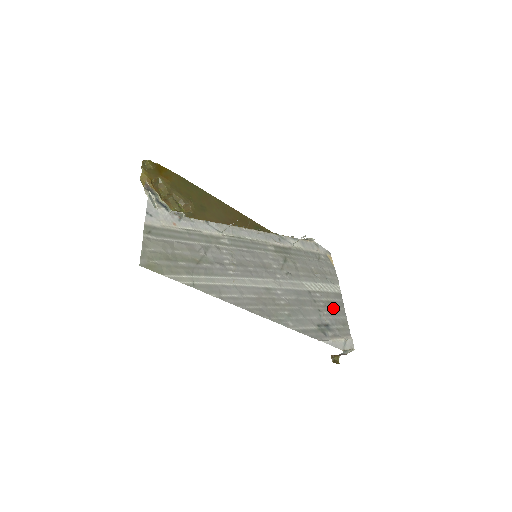
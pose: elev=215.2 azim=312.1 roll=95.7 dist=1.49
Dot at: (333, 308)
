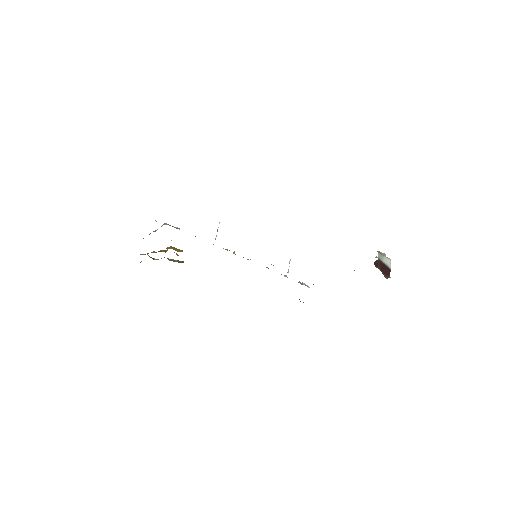
Dot at: occluded
